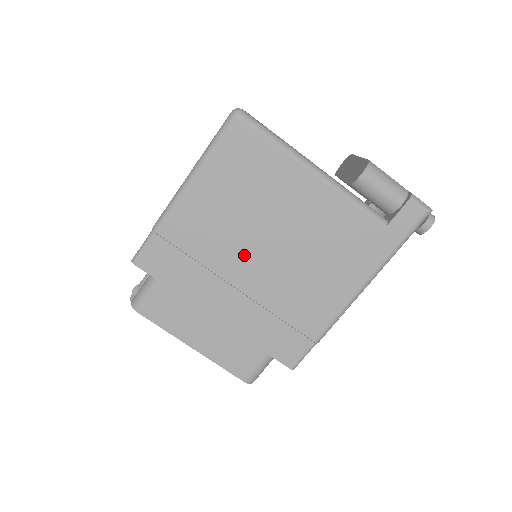
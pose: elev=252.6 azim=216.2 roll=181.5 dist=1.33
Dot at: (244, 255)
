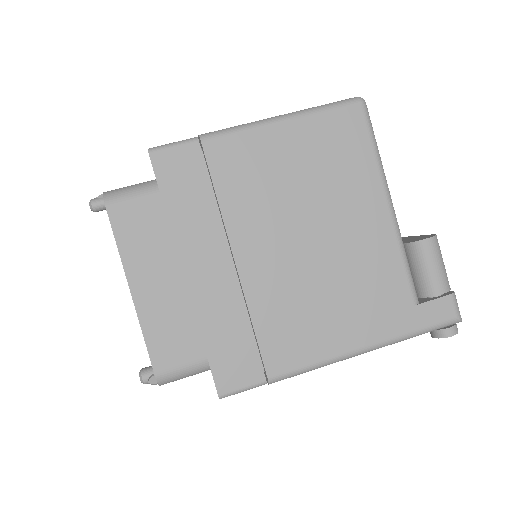
Dot at: (269, 231)
